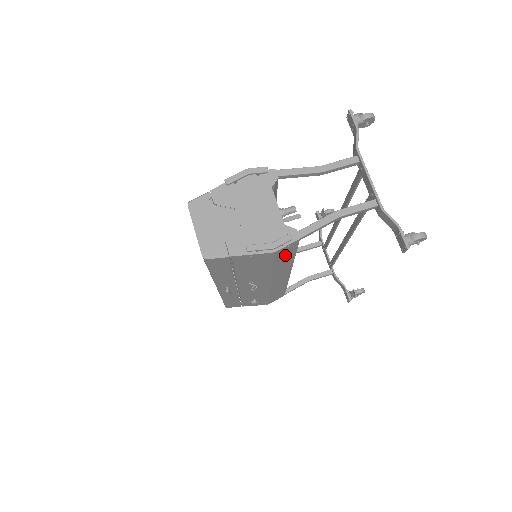
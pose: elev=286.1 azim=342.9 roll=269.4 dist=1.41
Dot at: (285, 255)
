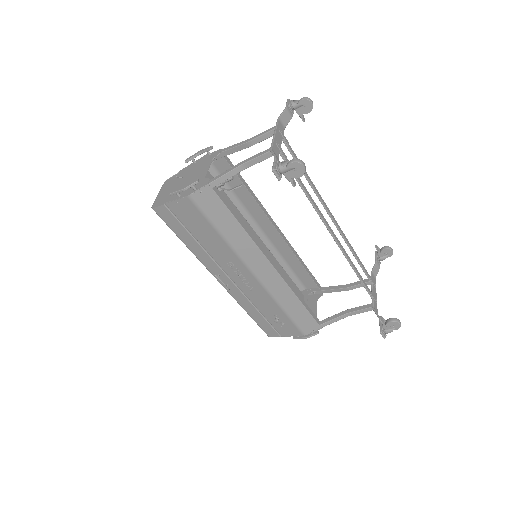
Dot at: (215, 211)
